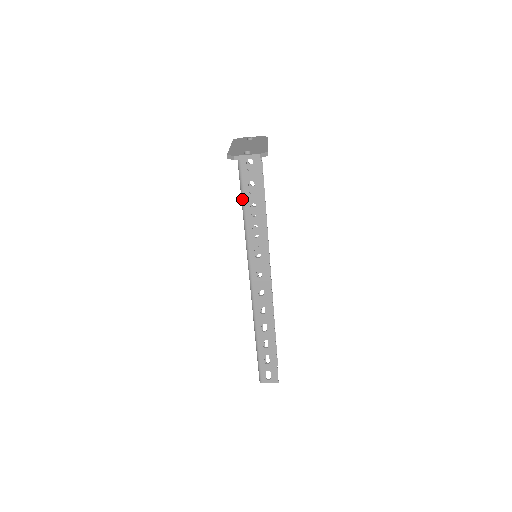
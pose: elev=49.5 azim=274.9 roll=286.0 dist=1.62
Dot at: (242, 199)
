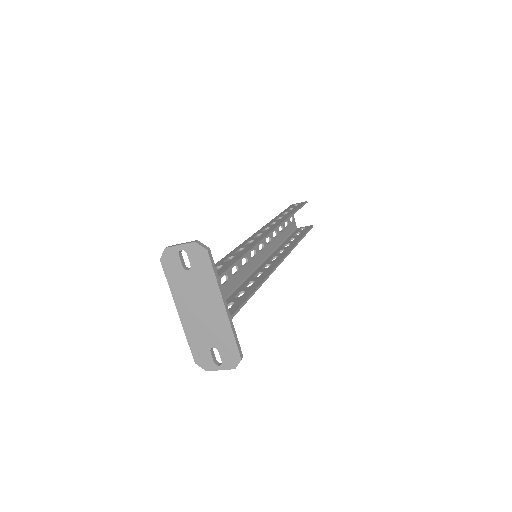
Dot at: occluded
